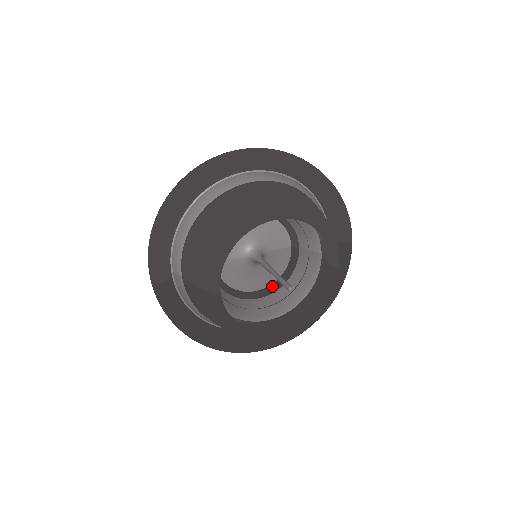
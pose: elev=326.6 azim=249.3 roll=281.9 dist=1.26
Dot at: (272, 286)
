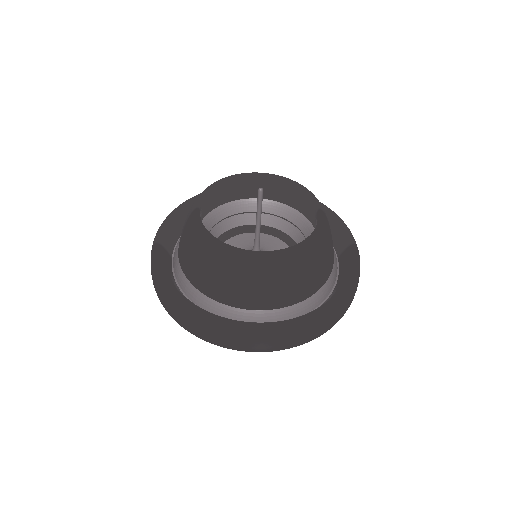
Dot at: occluded
